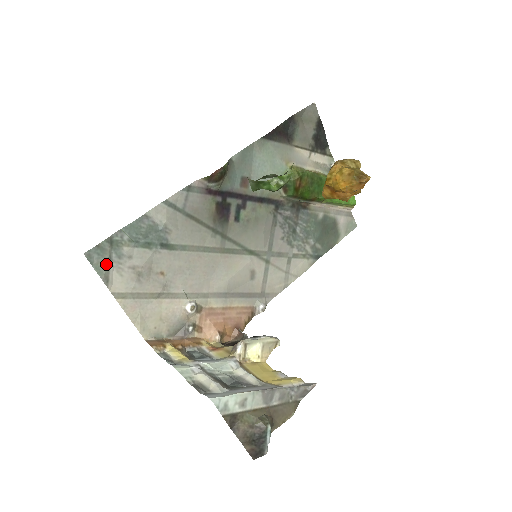
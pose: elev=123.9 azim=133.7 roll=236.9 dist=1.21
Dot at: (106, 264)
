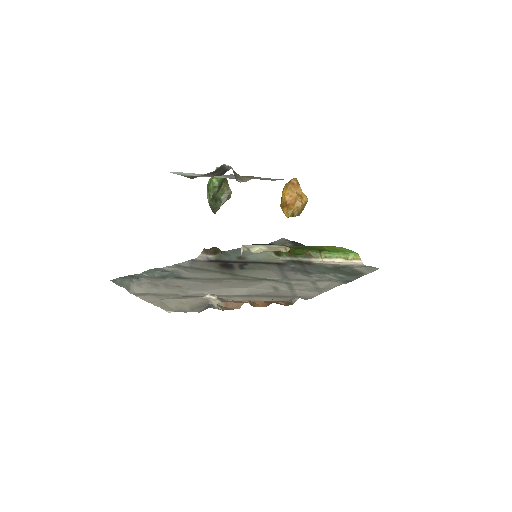
Dot at: (127, 282)
